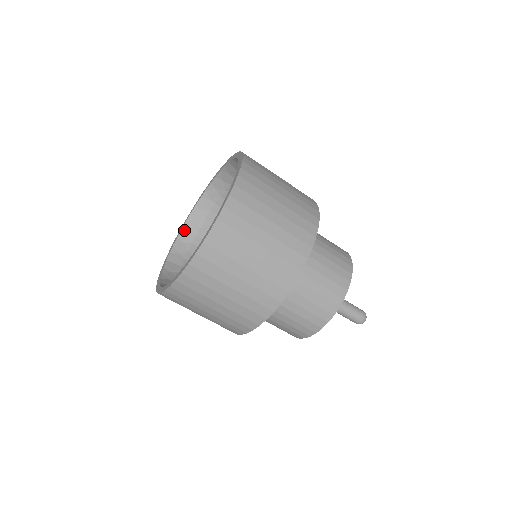
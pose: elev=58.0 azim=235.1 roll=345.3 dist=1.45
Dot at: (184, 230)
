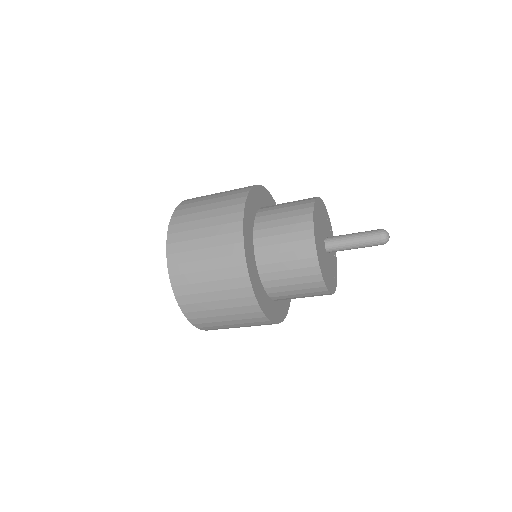
Dot at: occluded
